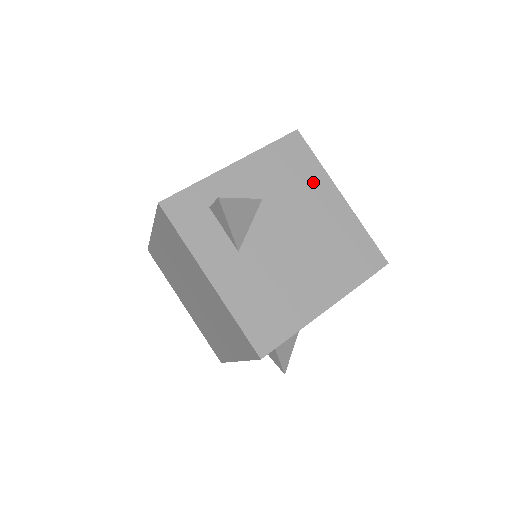
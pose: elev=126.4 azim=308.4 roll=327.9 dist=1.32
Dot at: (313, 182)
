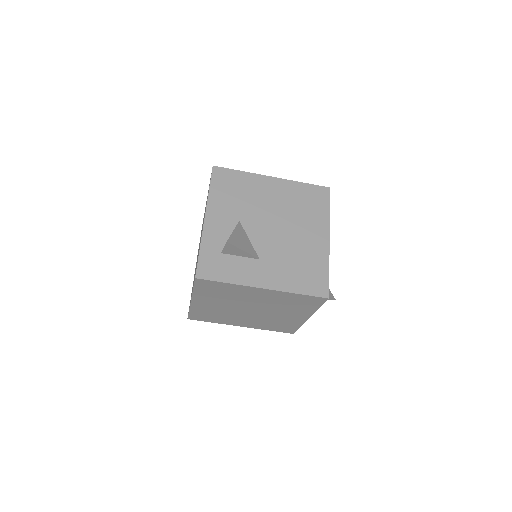
Dot at: (252, 185)
